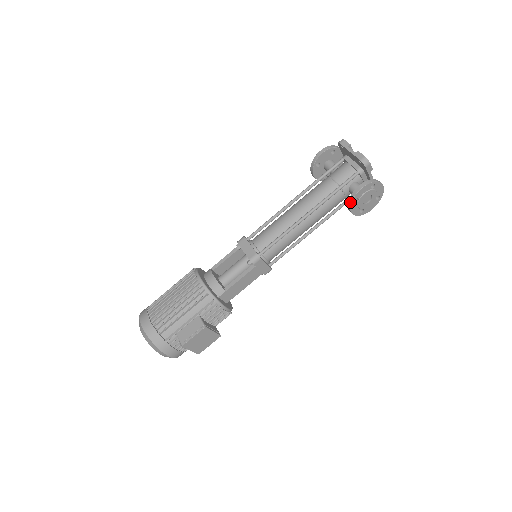
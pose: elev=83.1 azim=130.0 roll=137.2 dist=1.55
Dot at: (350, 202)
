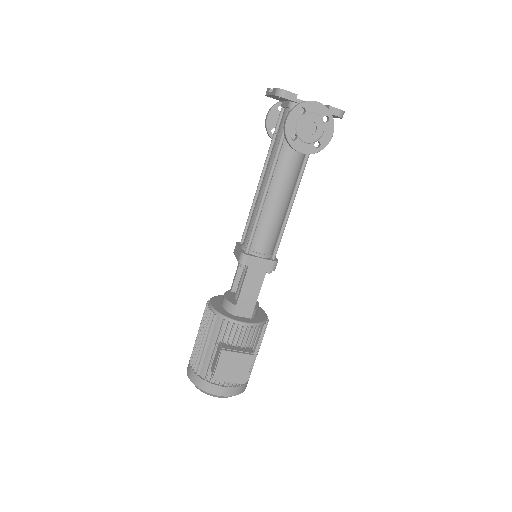
Dot at: (288, 143)
